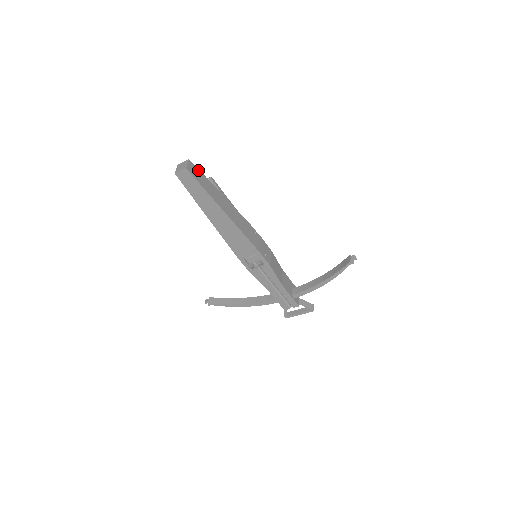
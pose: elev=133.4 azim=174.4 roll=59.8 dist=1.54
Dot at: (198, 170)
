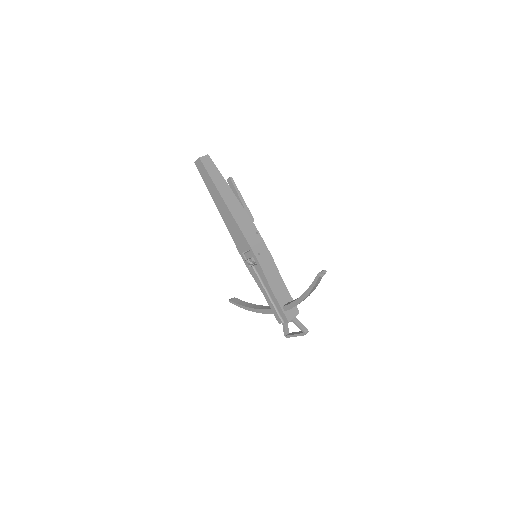
Dot at: (213, 164)
